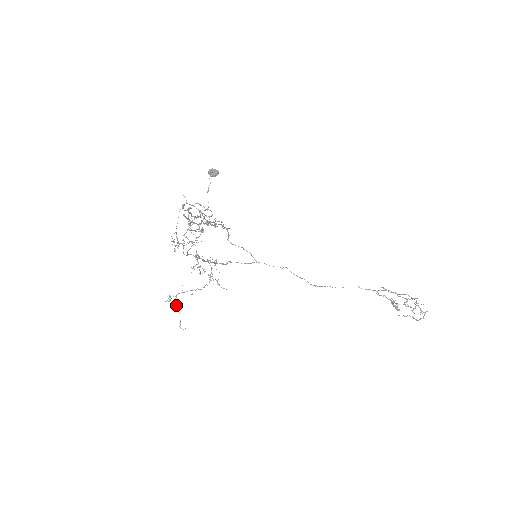
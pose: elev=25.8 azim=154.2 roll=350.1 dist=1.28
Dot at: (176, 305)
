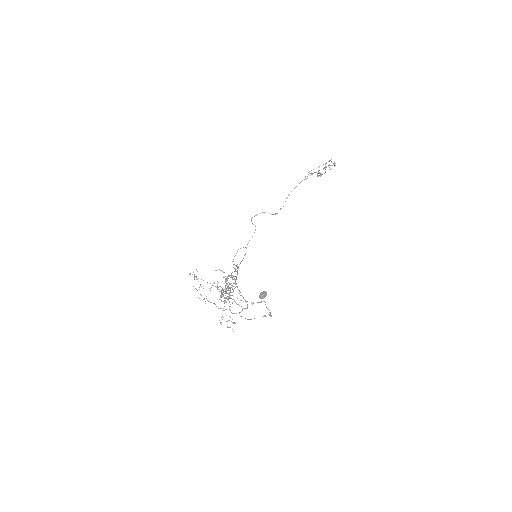
Dot at: (227, 321)
